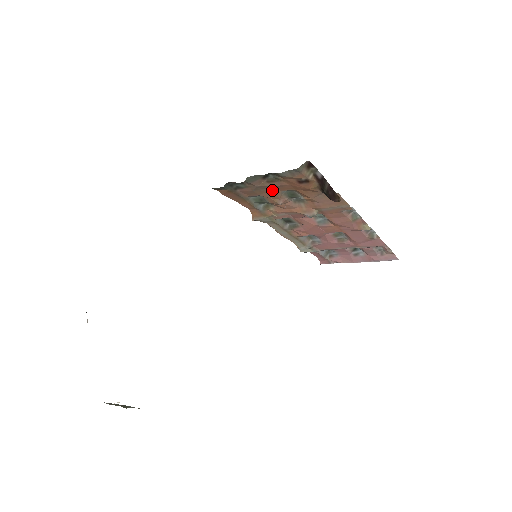
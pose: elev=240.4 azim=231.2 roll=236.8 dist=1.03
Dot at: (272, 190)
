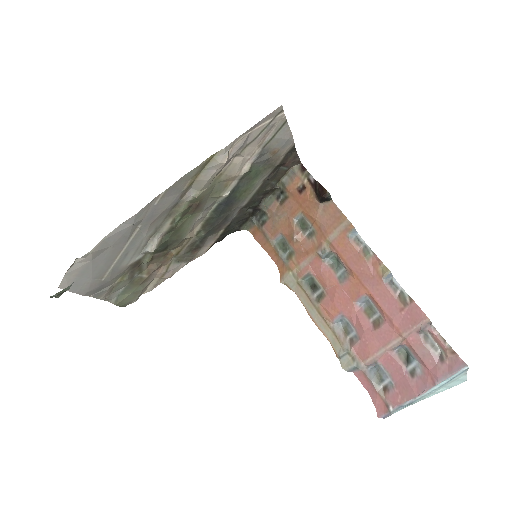
Dot at: (287, 219)
